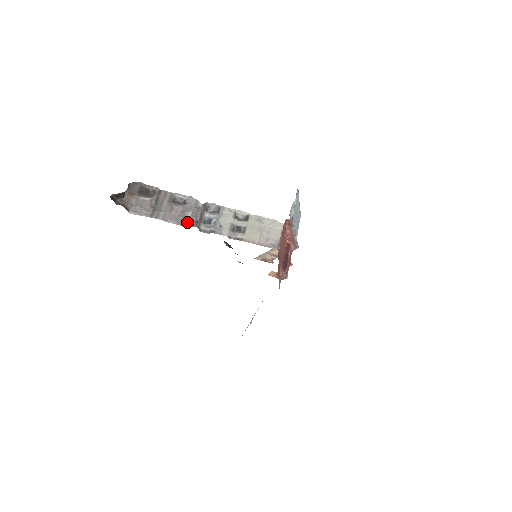
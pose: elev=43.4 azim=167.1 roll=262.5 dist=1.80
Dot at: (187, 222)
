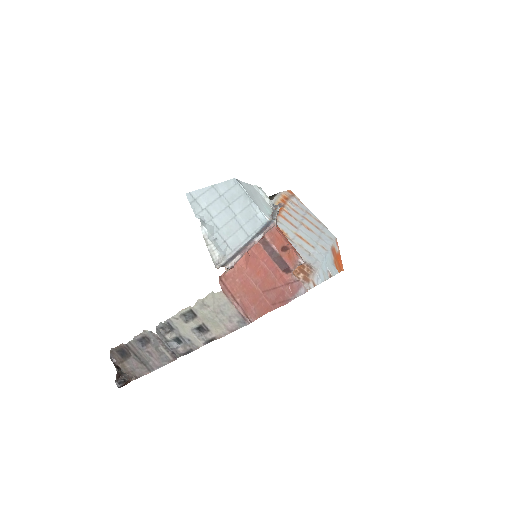
Dot at: (169, 357)
